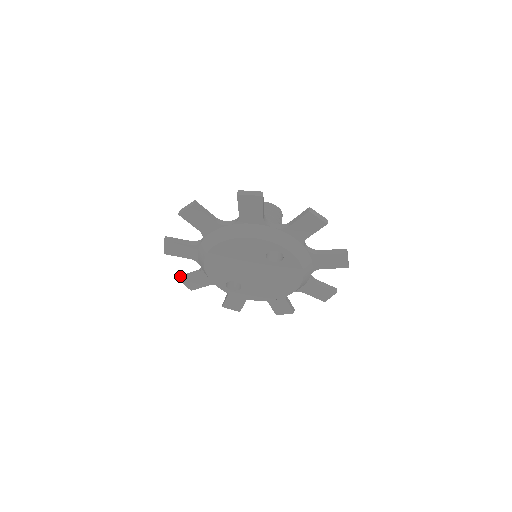
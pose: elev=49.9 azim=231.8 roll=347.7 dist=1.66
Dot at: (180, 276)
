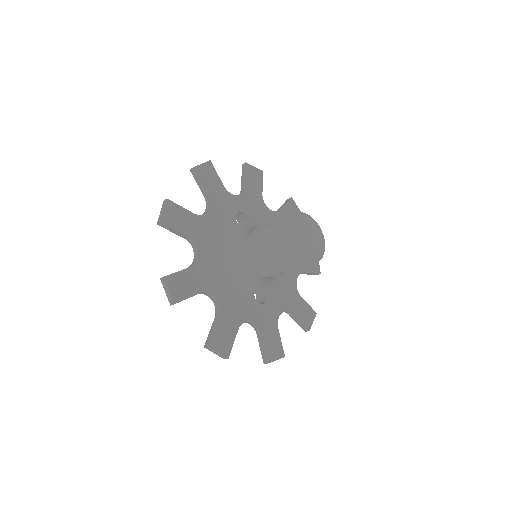
Dot at: (193, 169)
